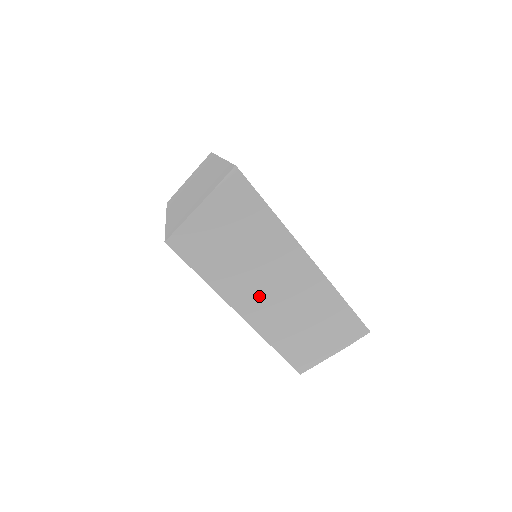
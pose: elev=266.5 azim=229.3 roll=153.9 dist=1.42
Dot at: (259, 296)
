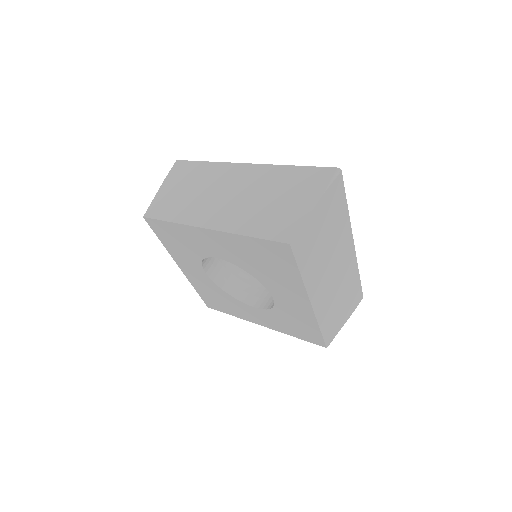
Dot at: (324, 283)
